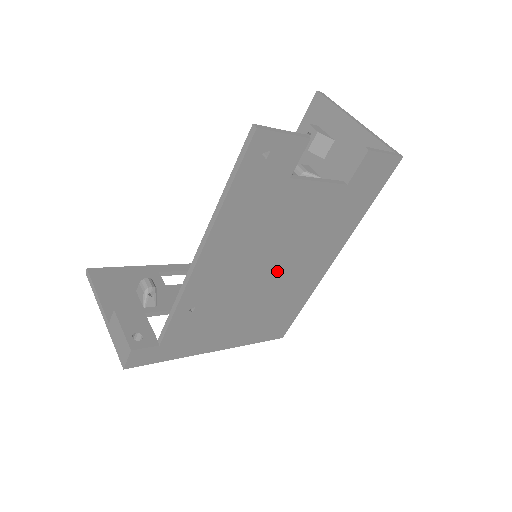
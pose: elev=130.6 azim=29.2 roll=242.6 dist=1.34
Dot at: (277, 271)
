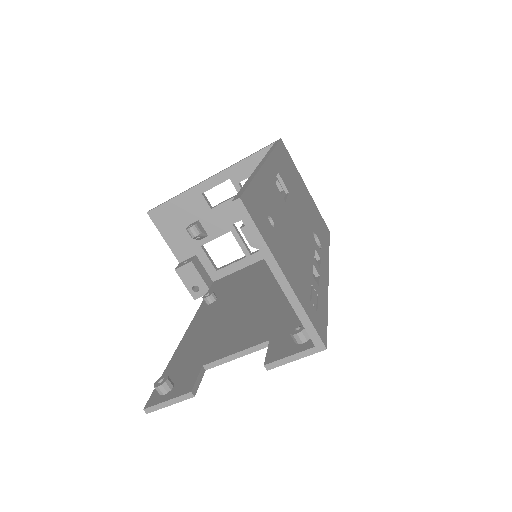
Dot at: occluded
